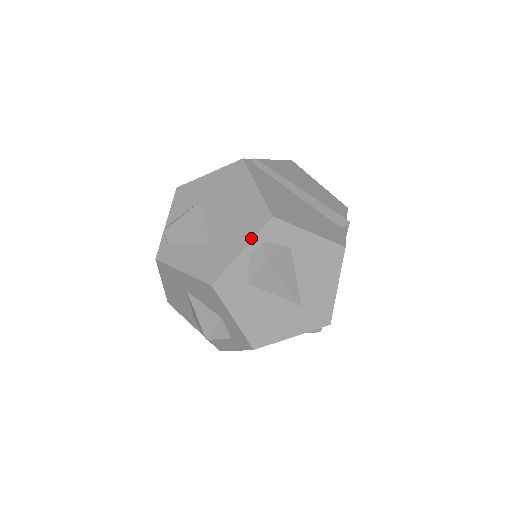
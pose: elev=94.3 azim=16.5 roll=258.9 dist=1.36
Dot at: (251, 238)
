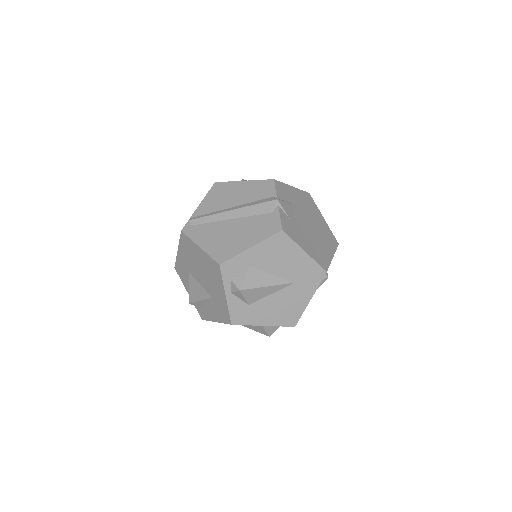
Dot at: (222, 285)
